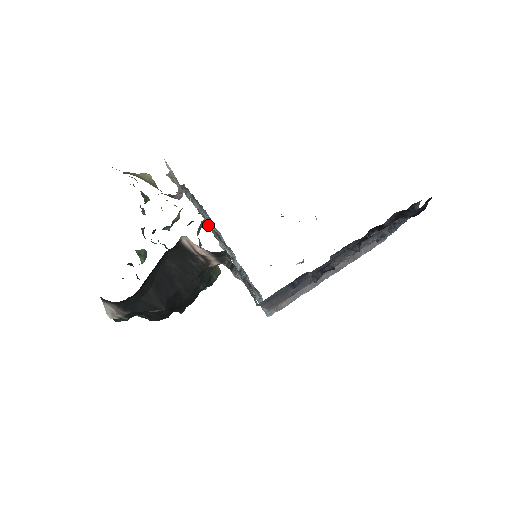
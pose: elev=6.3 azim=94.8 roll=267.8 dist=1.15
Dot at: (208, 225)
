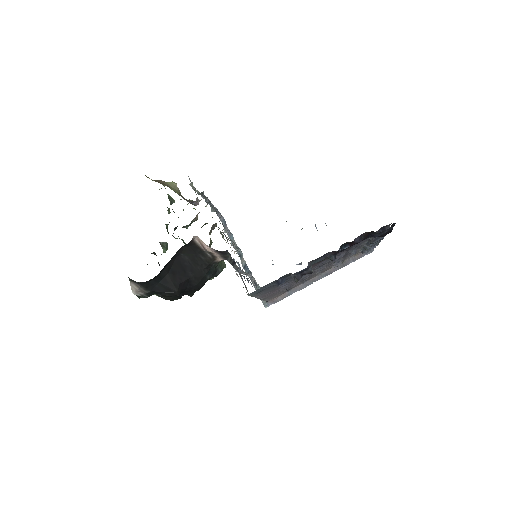
Dot at: occluded
